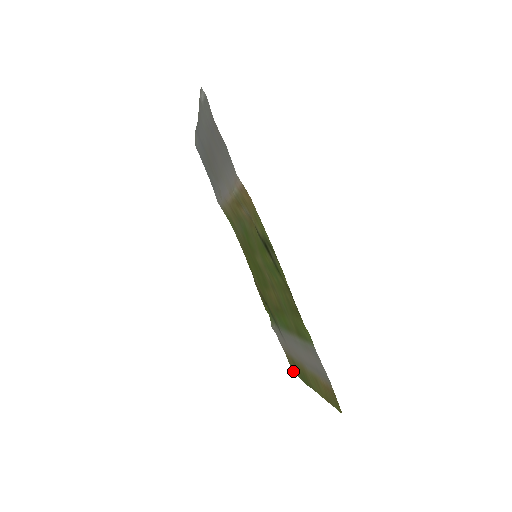
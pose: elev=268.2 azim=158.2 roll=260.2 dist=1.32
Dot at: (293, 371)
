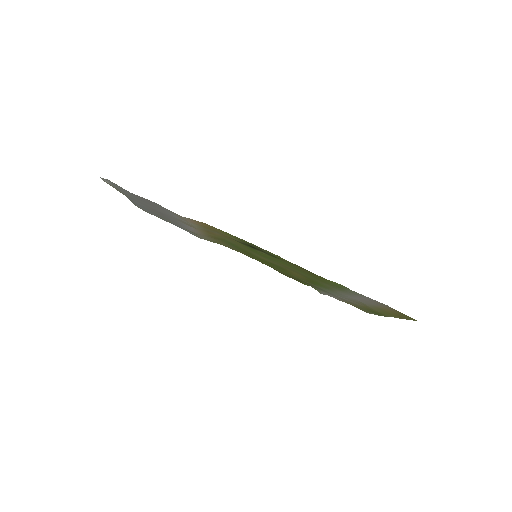
Dot at: (366, 312)
